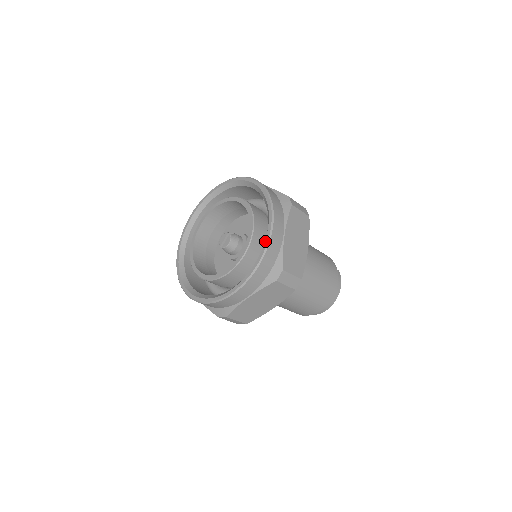
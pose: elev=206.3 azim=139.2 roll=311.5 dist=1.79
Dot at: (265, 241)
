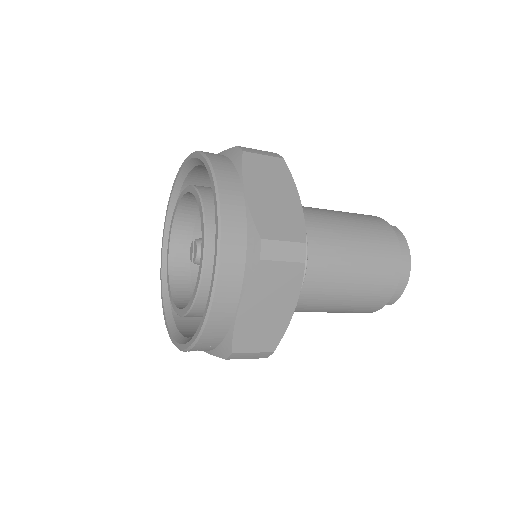
Dot at: (215, 211)
